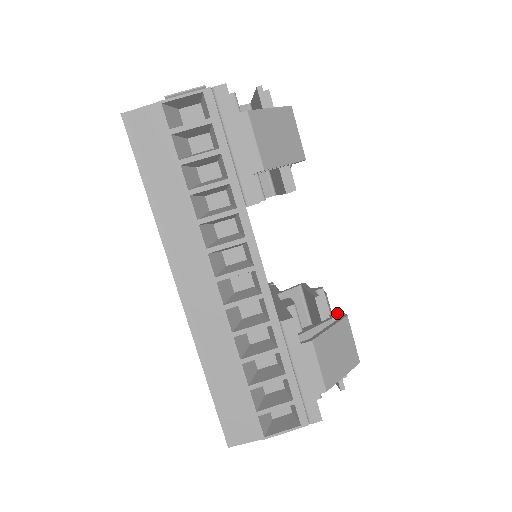
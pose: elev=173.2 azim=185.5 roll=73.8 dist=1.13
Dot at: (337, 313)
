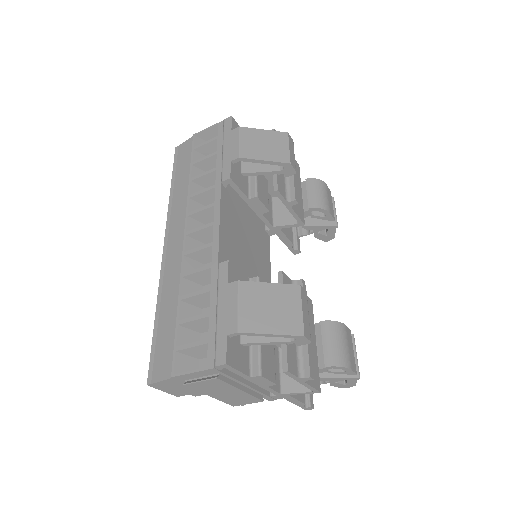
Dot at: occluded
